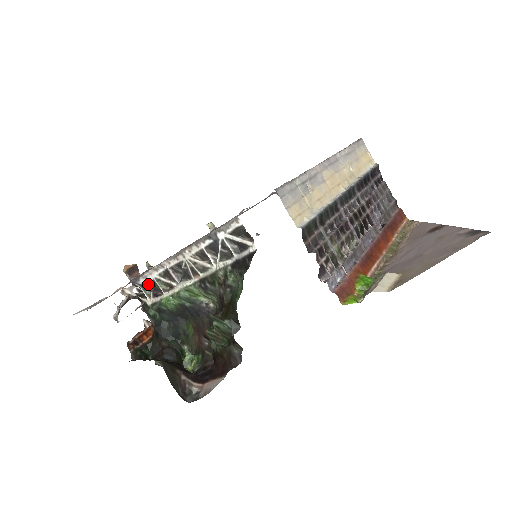
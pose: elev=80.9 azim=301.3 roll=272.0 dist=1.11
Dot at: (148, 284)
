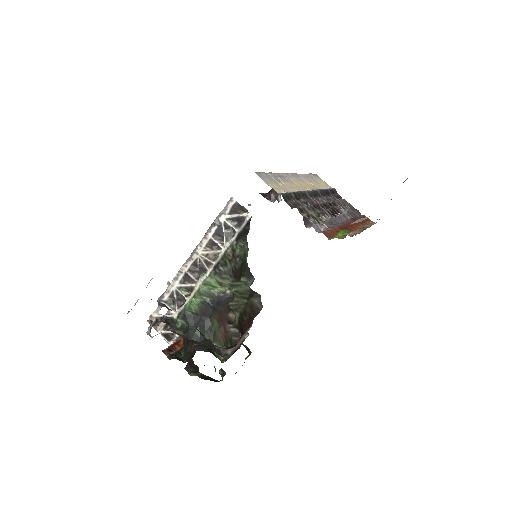
Dot at: (172, 298)
